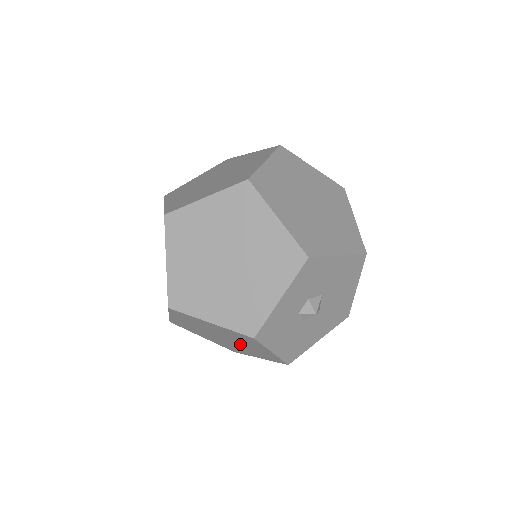
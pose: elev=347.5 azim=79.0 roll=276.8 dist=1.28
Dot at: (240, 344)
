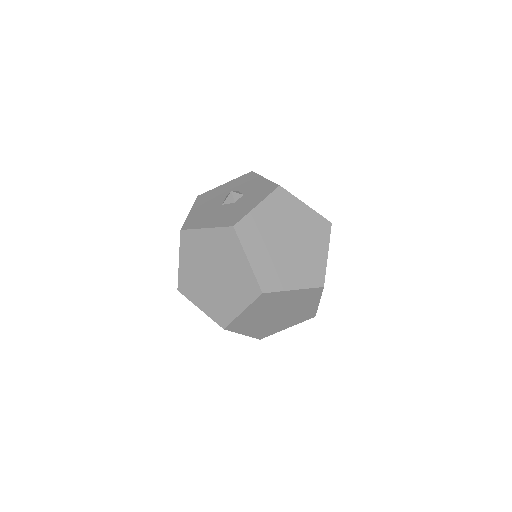
Dot at: occluded
